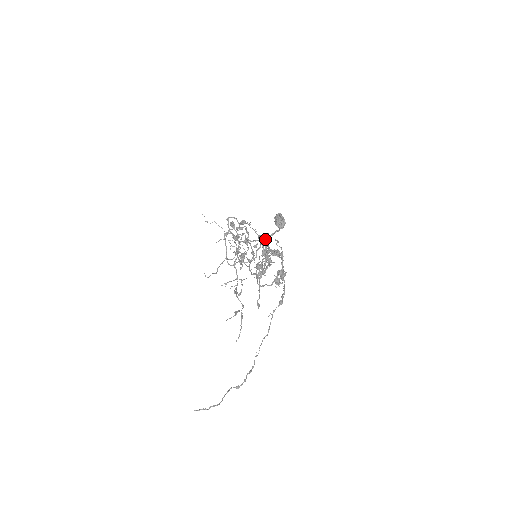
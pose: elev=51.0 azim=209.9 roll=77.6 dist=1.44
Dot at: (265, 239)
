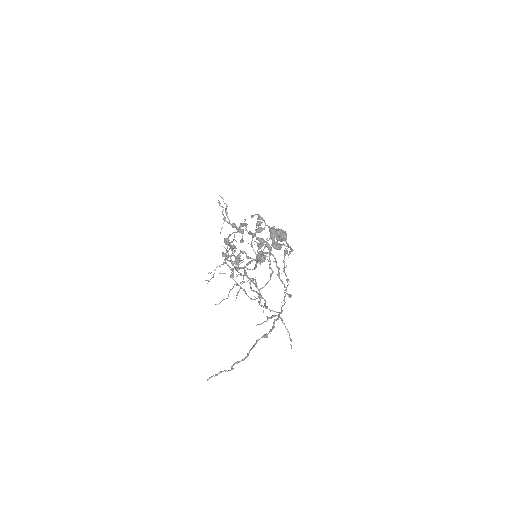
Dot at: occluded
